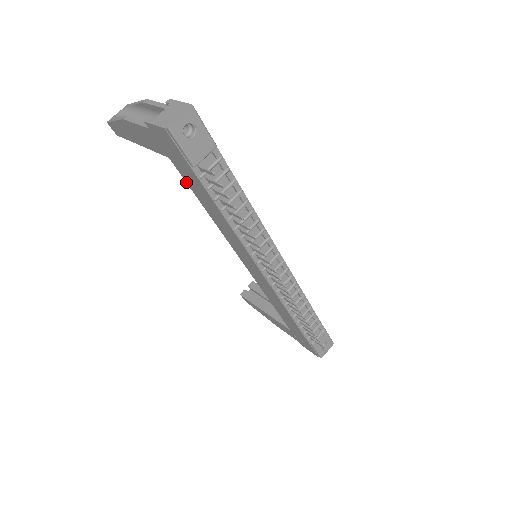
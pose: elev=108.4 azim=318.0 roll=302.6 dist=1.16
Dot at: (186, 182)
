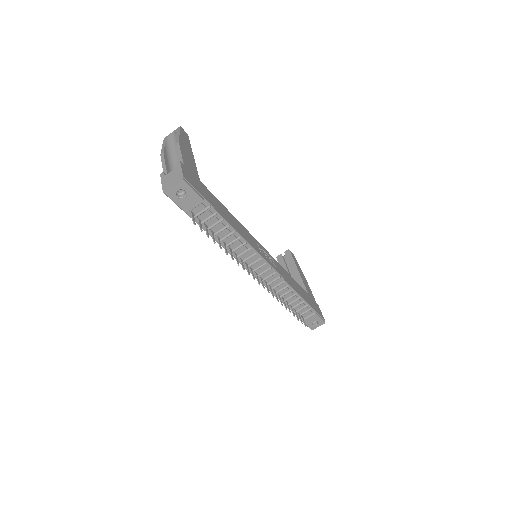
Dot at: occluded
